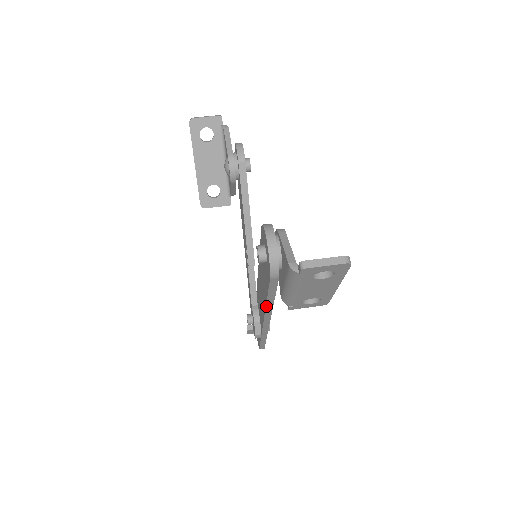
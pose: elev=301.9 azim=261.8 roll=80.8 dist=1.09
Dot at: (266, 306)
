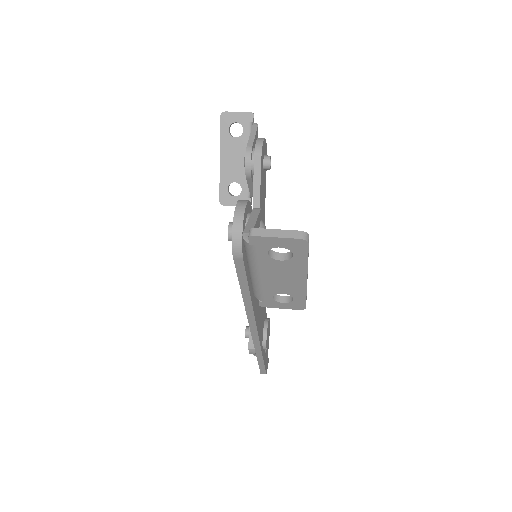
Dot at: (244, 303)
